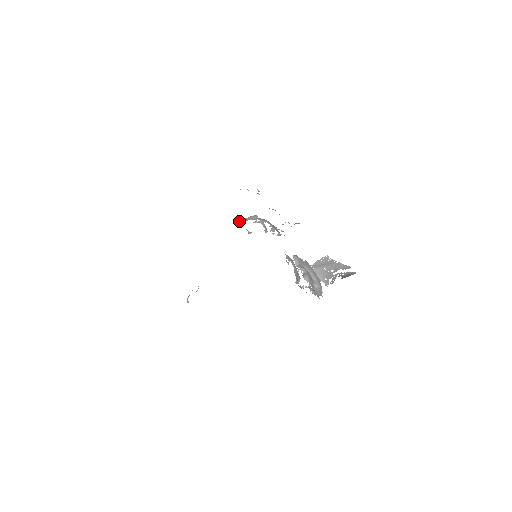
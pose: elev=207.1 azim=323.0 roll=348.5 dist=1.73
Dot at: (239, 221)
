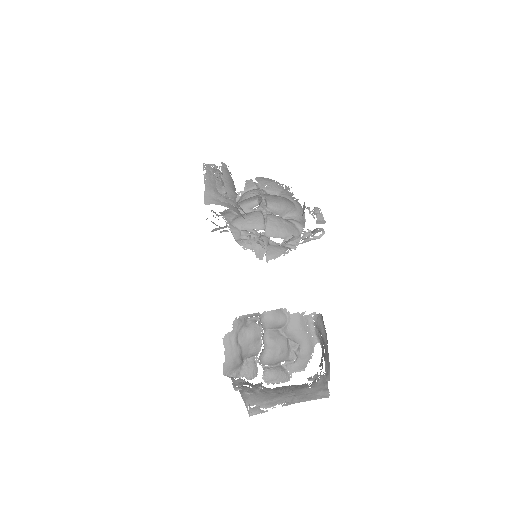
Dot at: (247, 188)
